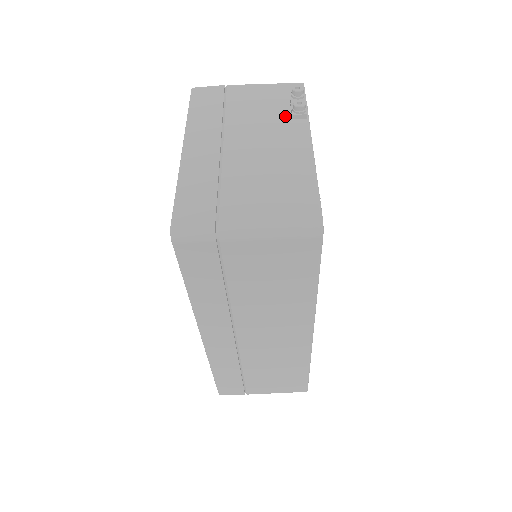
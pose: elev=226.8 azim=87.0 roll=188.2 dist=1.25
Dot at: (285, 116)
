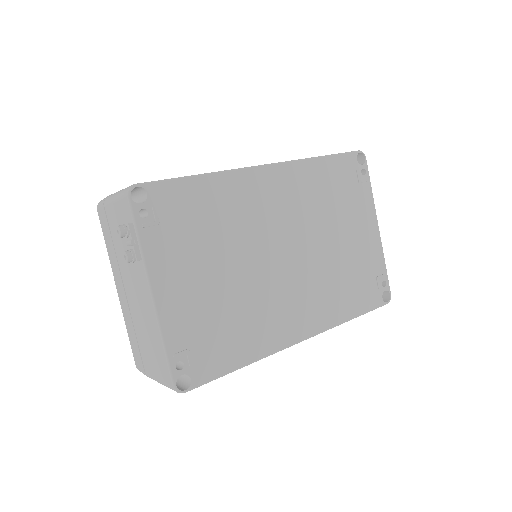
Dot at: occluded
